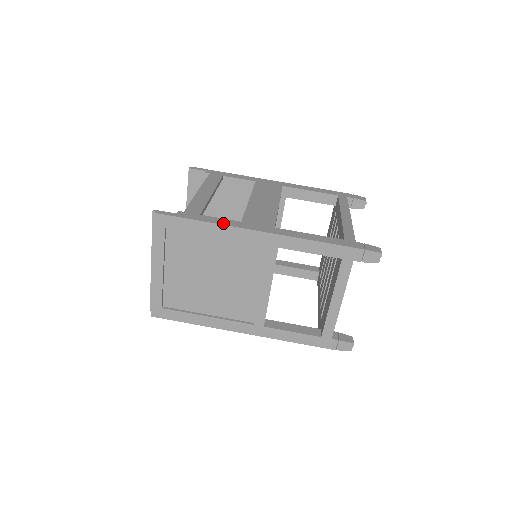
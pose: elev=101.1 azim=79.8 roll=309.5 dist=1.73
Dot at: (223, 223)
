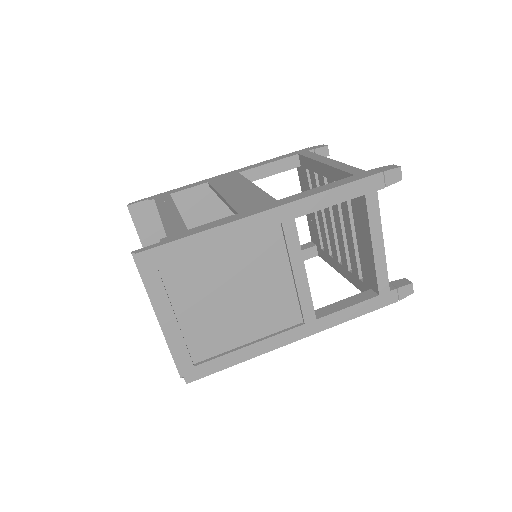
Dot at: (221, 223)
